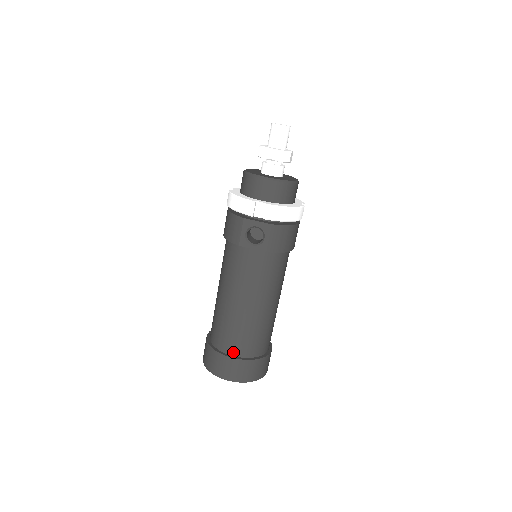
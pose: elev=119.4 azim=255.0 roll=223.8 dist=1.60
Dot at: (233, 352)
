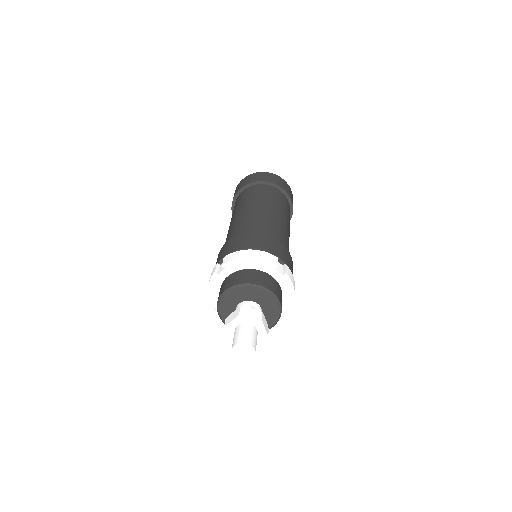
Dot at: occluded
